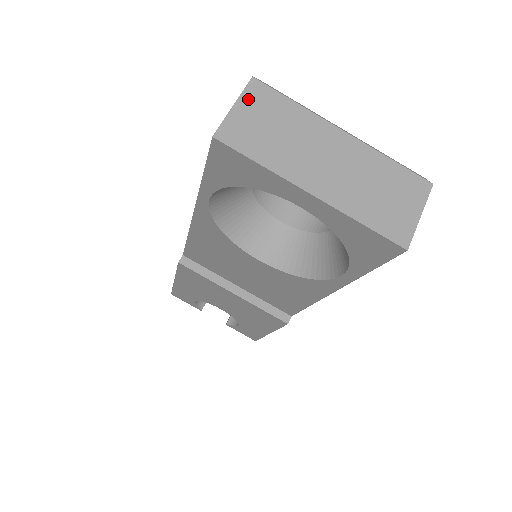
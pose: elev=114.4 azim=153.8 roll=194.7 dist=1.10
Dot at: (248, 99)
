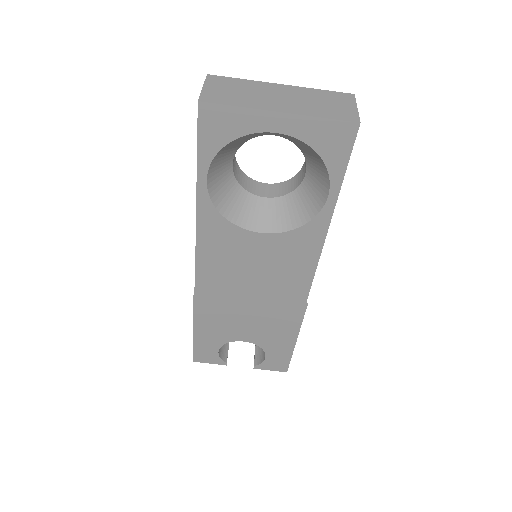
Dot at: (210, 83)
